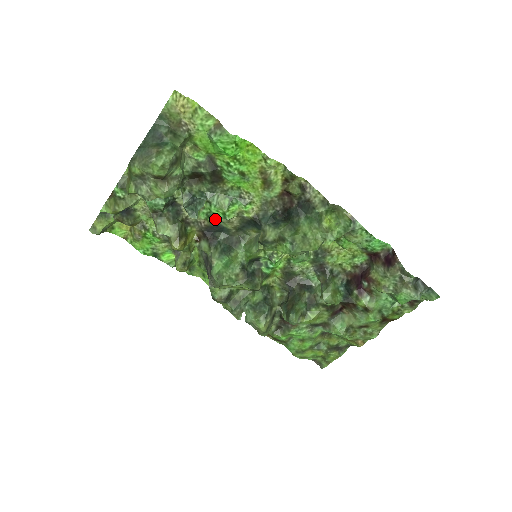
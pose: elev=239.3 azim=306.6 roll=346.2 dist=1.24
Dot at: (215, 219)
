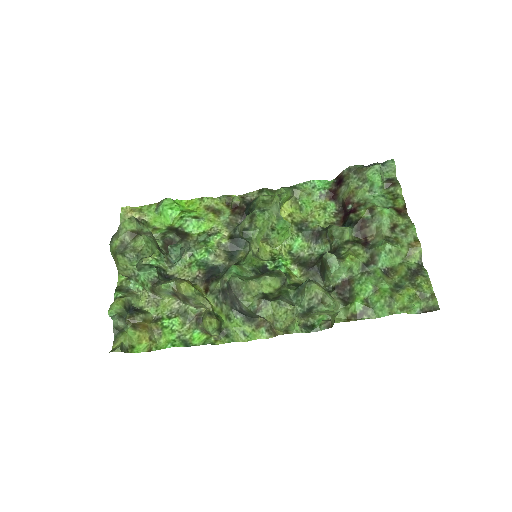
Dot at: (206, 264)
